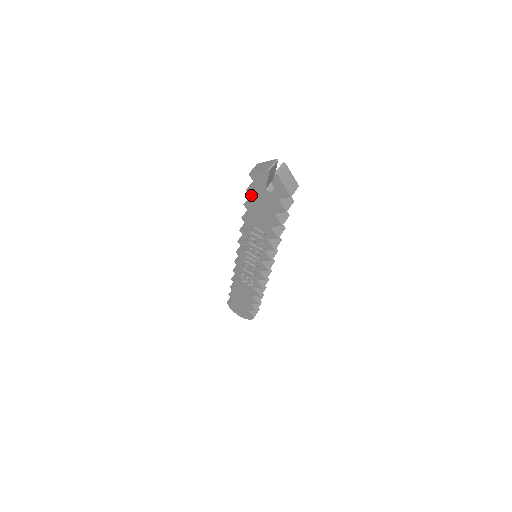
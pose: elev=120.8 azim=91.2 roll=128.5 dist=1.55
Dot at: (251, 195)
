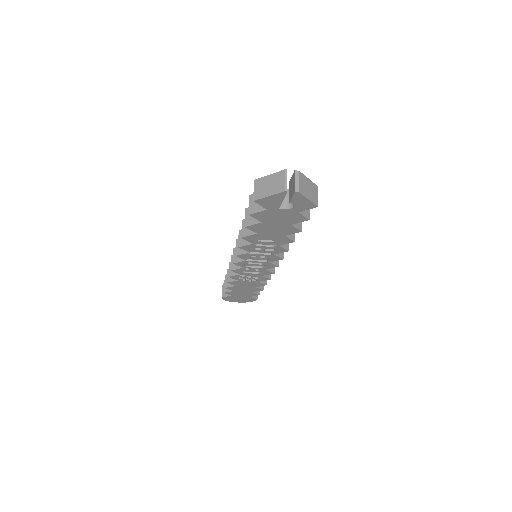
Dot at: (257, 217)
